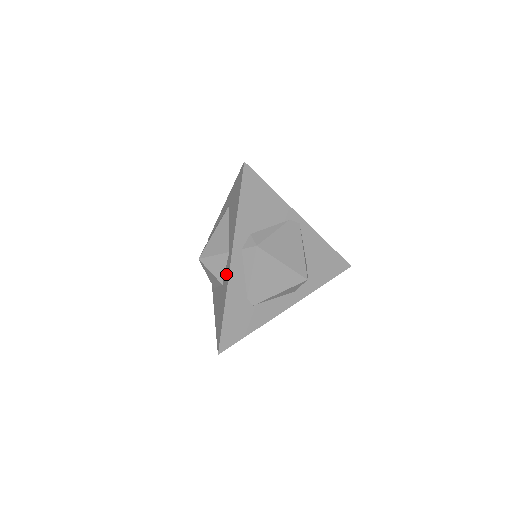
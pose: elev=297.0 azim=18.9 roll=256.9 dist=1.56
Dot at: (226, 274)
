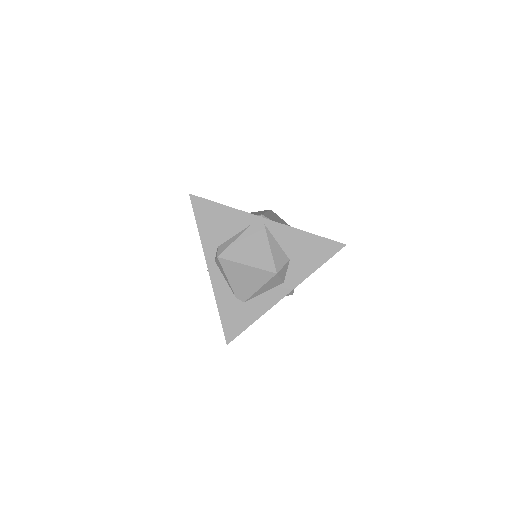
Dot at: occluded
